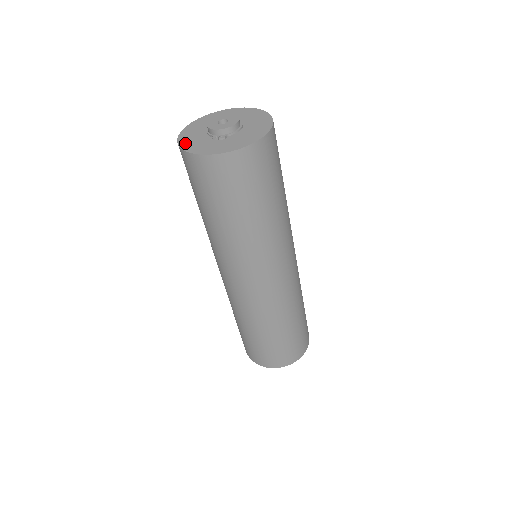
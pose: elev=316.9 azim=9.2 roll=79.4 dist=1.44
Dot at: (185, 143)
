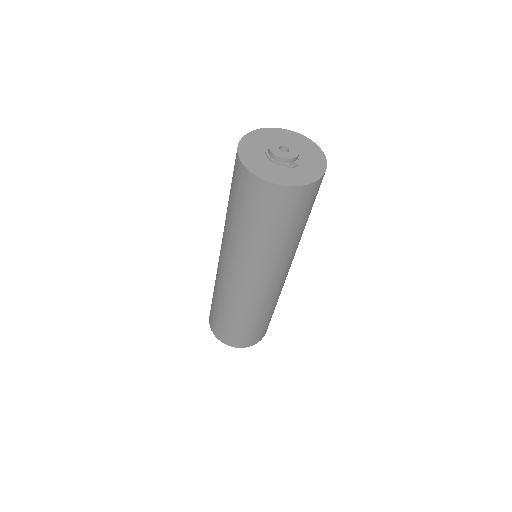
Dot at: (270, 177)
